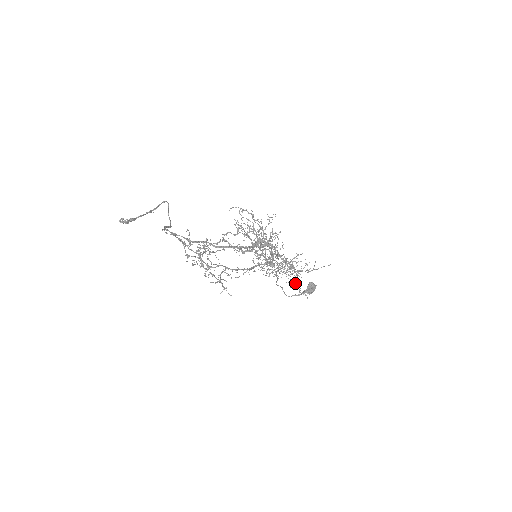
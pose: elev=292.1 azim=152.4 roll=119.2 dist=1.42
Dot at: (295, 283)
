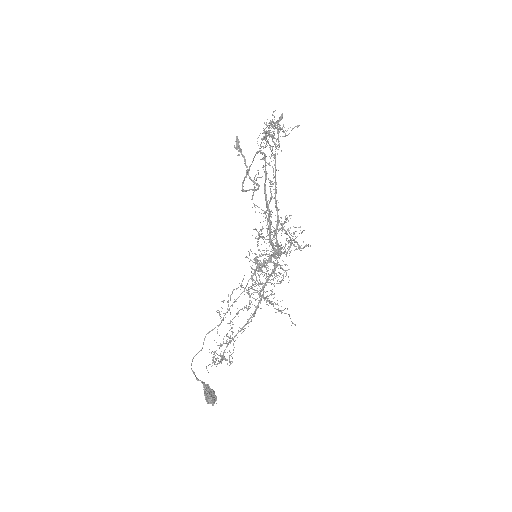
Dot at: occluded
